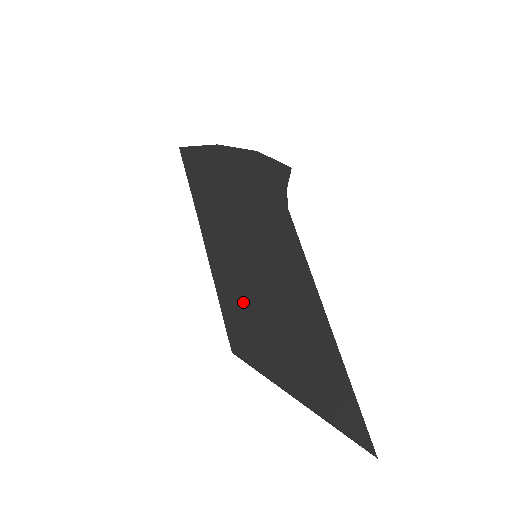
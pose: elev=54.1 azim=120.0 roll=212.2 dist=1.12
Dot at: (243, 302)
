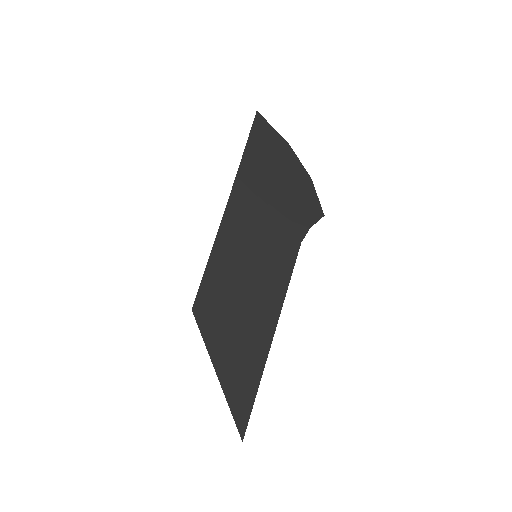
Dot at: (224, 281)
